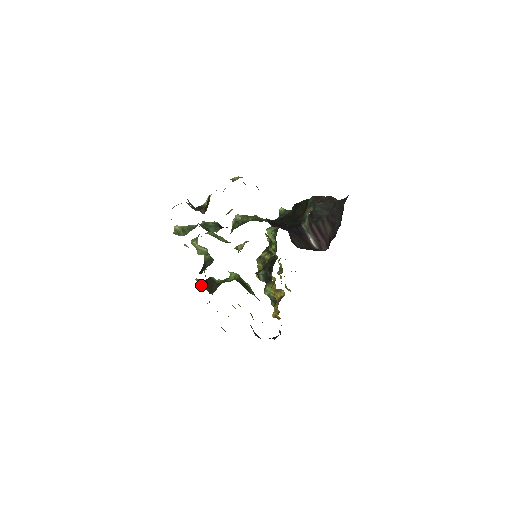
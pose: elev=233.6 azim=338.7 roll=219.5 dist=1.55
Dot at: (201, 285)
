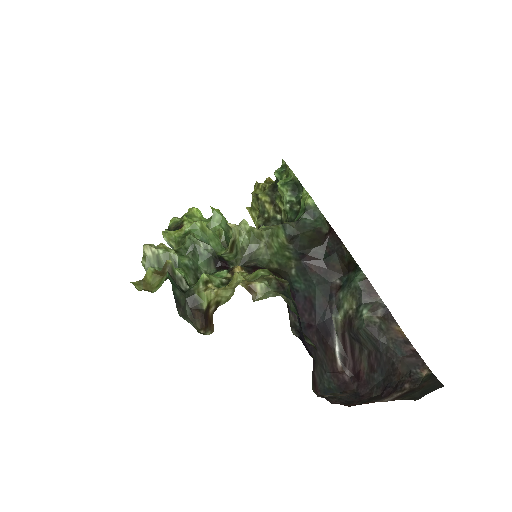
Dot at: occluded
